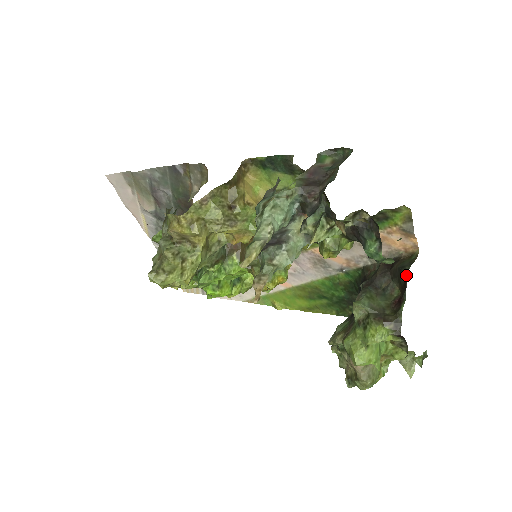
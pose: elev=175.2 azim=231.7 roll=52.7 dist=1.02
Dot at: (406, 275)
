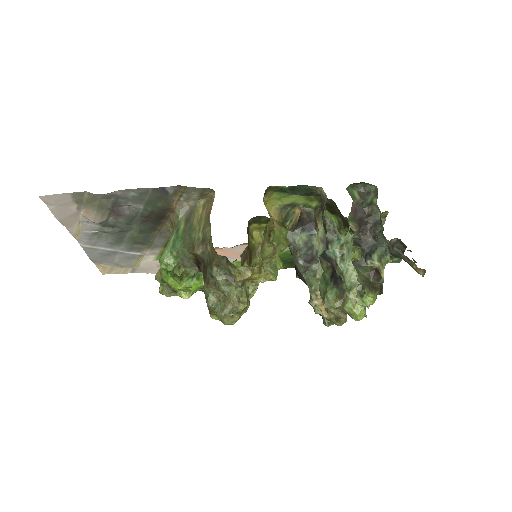
Dot at: occluded
